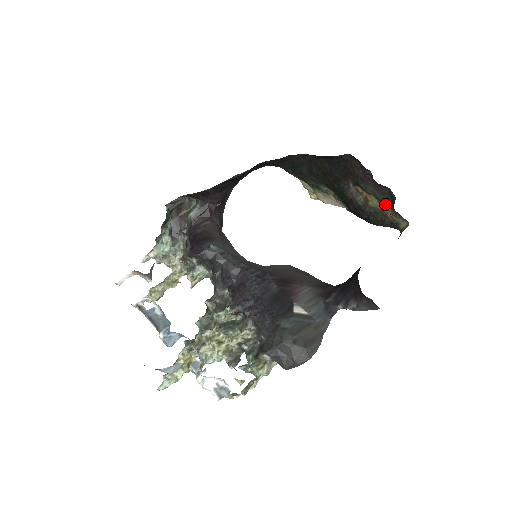
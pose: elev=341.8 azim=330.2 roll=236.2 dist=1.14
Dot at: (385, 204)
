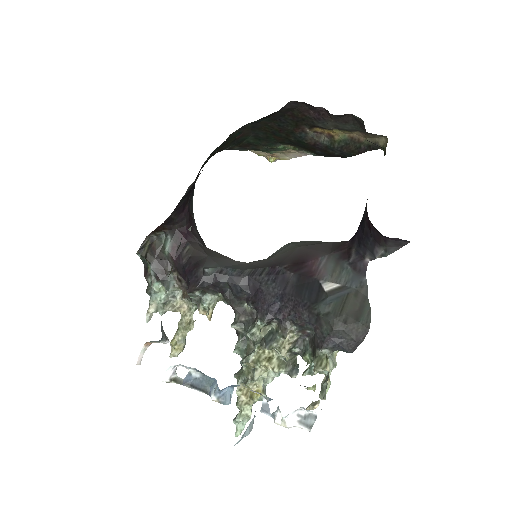
Dot at: (352, 131)
